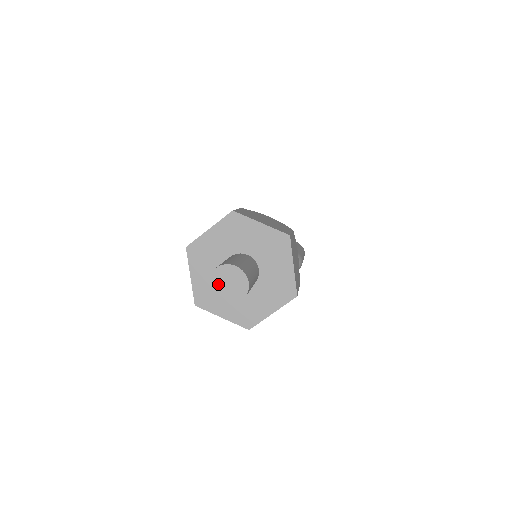
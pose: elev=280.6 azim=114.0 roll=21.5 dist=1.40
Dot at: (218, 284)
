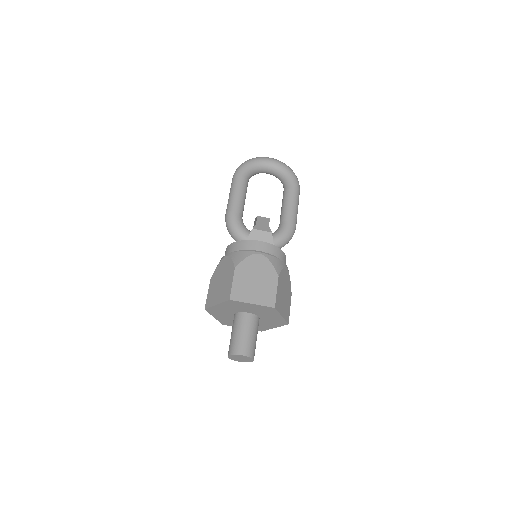
Dot at: (234, 358)
